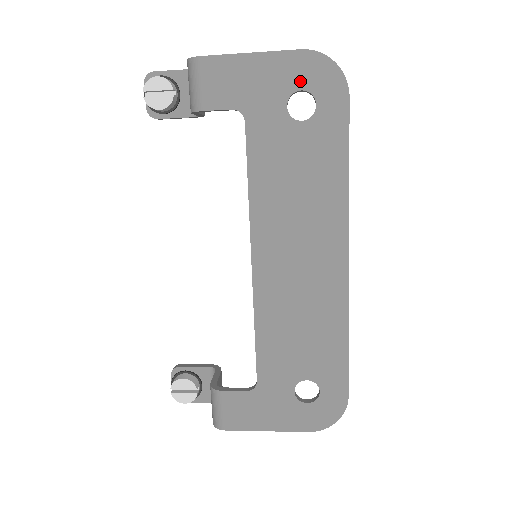
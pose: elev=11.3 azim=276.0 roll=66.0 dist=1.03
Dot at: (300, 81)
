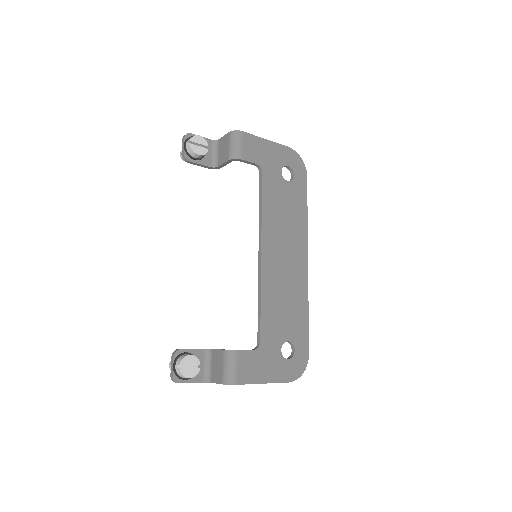
Dot at: (287, 161)
